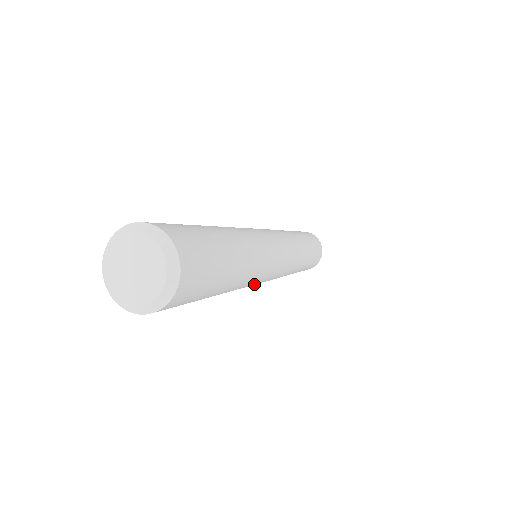
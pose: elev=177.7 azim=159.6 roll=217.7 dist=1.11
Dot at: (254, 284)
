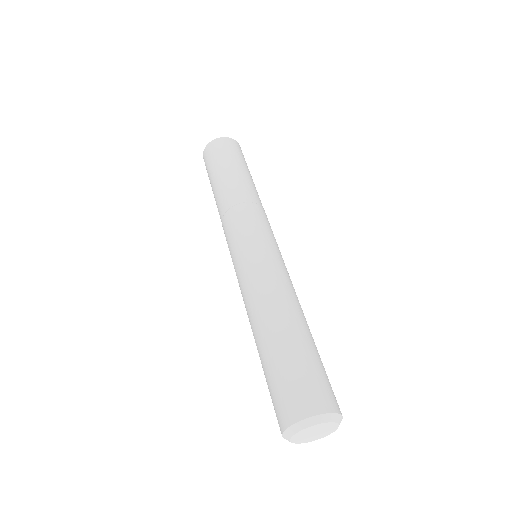
Dot at: occluded
